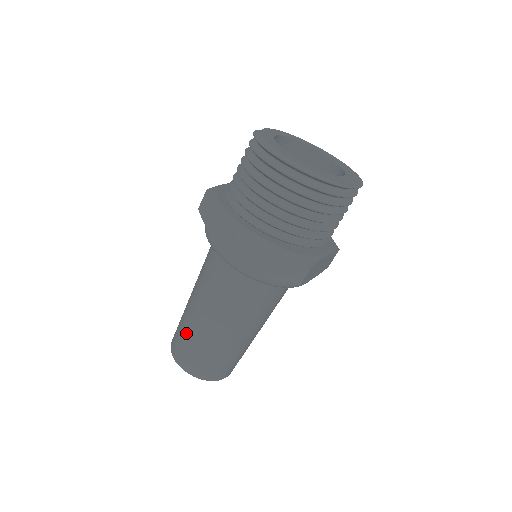
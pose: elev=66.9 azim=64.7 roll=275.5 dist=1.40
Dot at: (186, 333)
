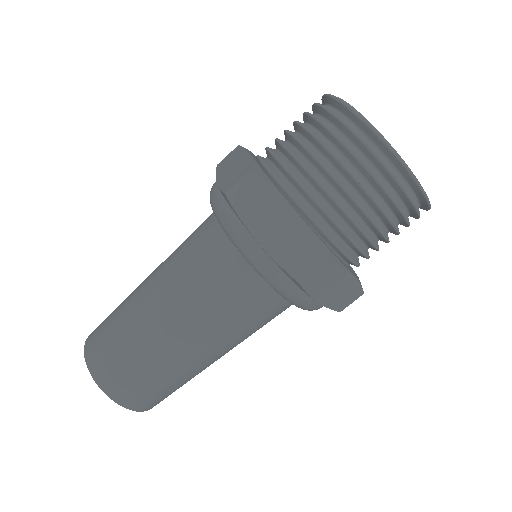
Dot at: (119, 313)
